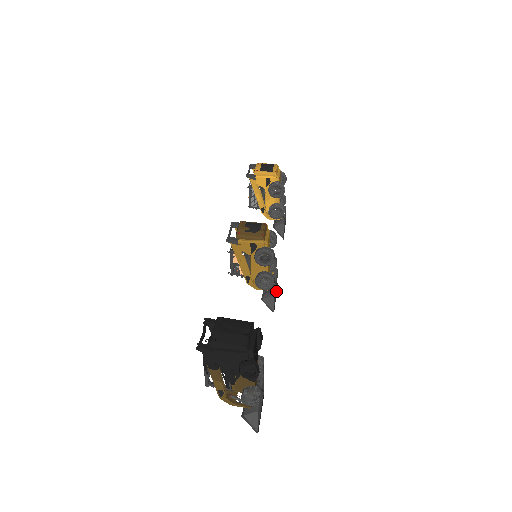
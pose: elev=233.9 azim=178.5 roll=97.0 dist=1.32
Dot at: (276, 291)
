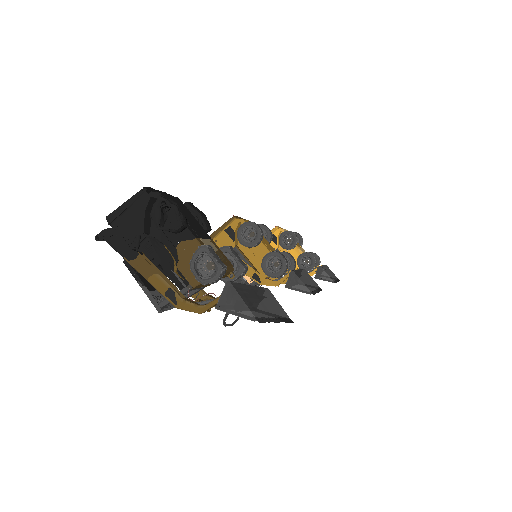
Dot at: (317, 289)
